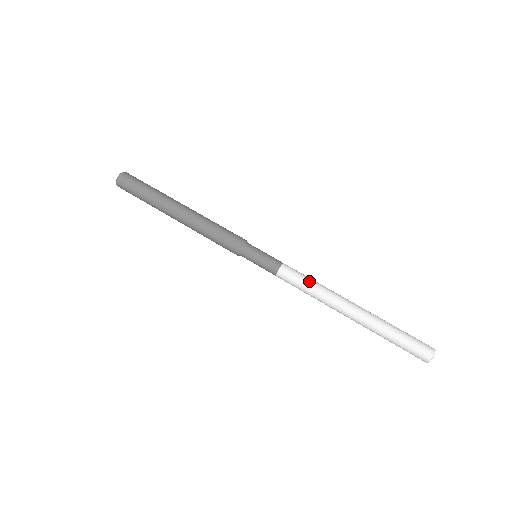
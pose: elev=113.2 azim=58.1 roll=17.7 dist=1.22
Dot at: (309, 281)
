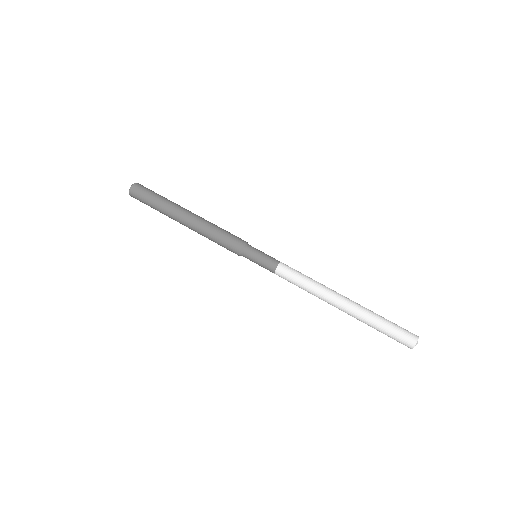
Dot at: (302, 280)
